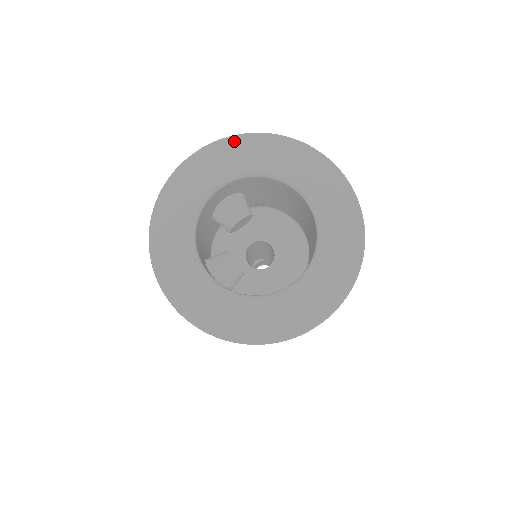
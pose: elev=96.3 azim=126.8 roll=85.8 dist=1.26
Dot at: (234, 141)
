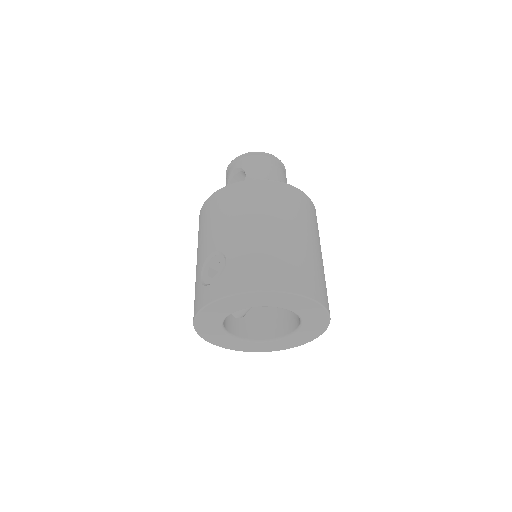
Dot at: (238, 297)
